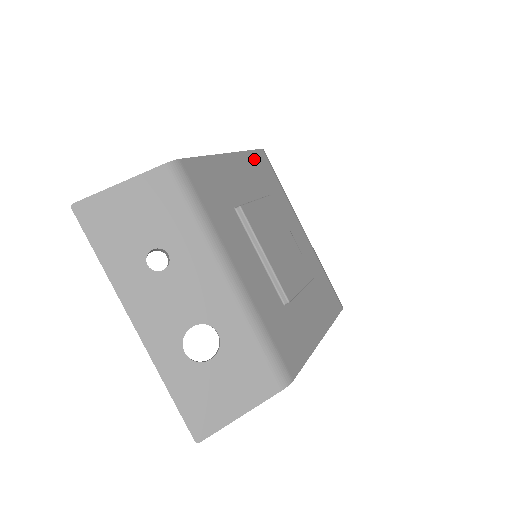
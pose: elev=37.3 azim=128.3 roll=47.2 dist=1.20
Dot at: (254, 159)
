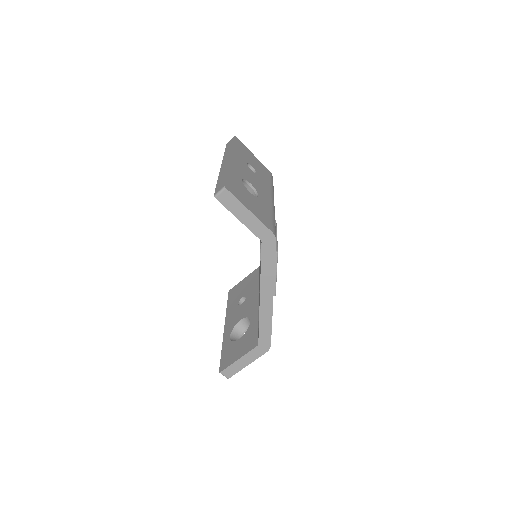
Dot at: occluded
